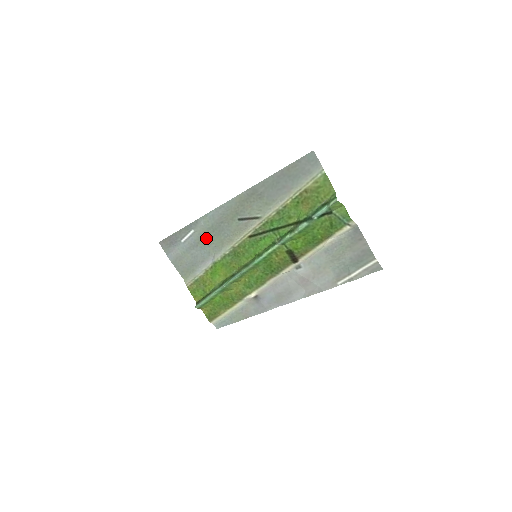
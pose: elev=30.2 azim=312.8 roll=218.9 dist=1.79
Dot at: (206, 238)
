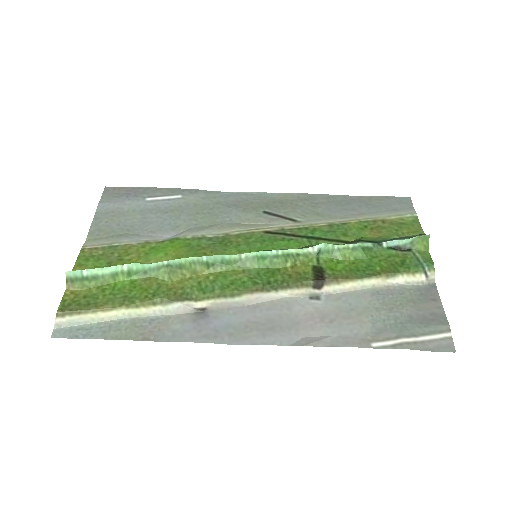
Dot at: (191, 211)
